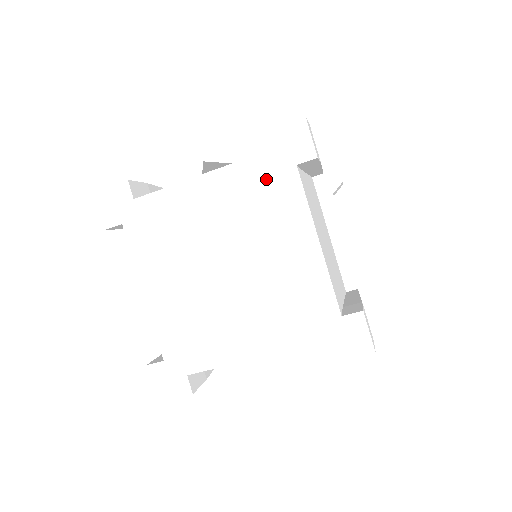
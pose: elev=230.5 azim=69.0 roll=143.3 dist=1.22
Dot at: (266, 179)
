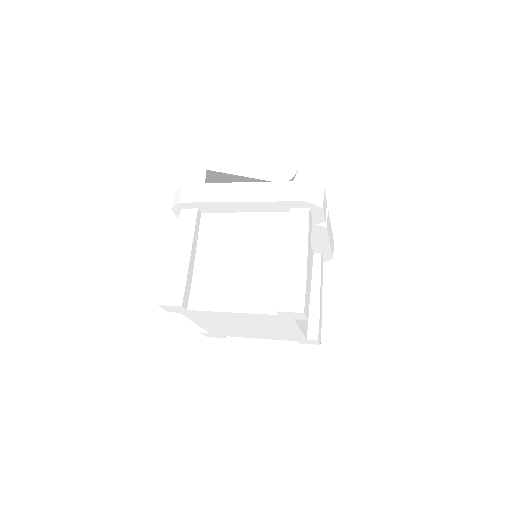
Dot at: (274, 319)
